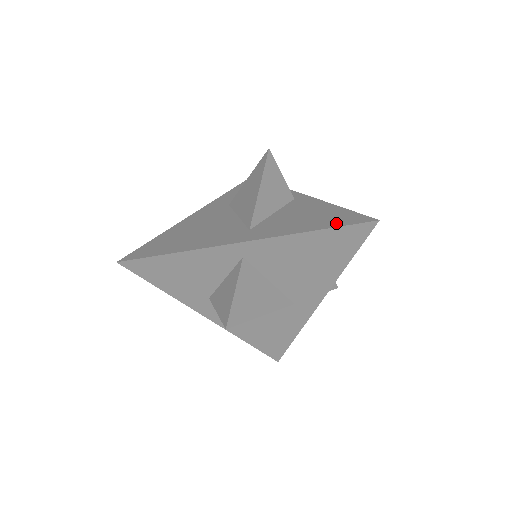
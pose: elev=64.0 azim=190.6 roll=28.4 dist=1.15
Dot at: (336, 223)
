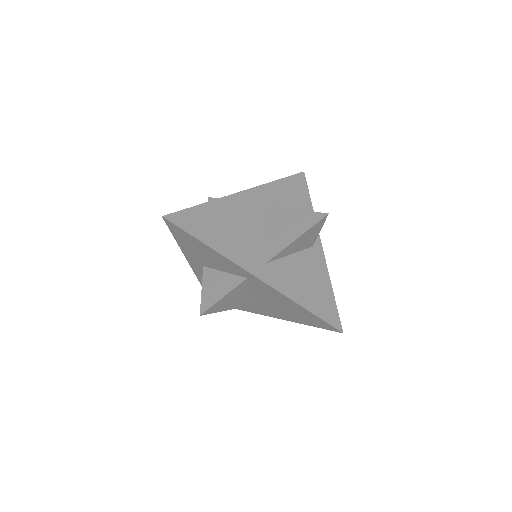
Dot at: (319, 311)
